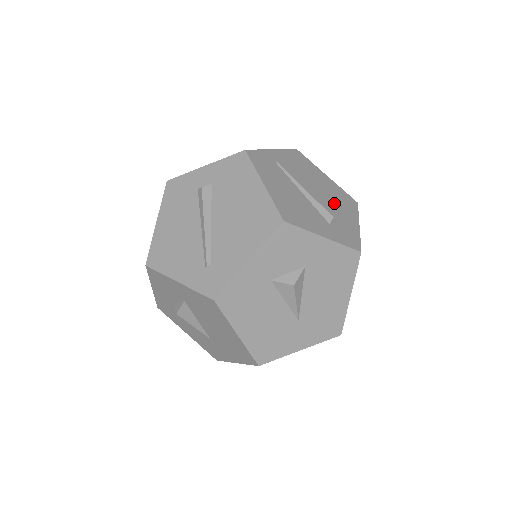
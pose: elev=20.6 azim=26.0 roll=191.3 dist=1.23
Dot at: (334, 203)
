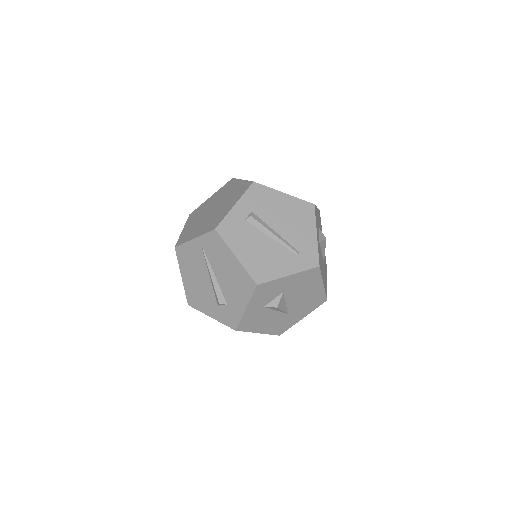
Dot at: occluded
